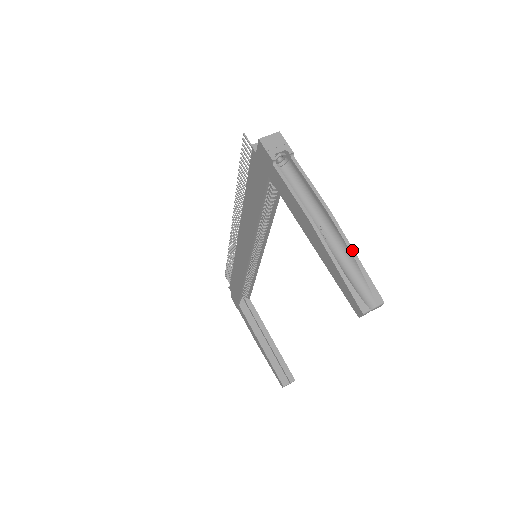
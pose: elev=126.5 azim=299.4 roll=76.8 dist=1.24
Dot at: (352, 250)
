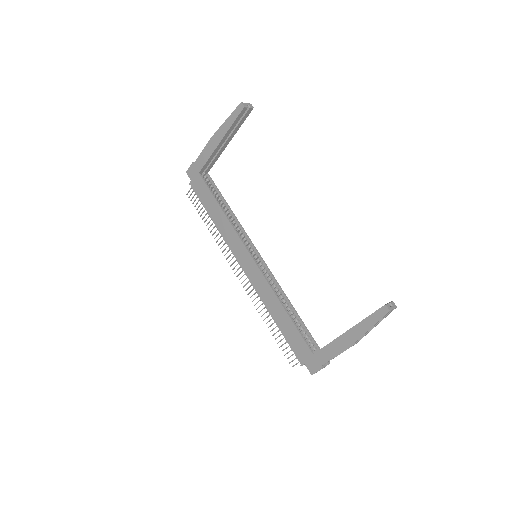
Dot at: occluded
